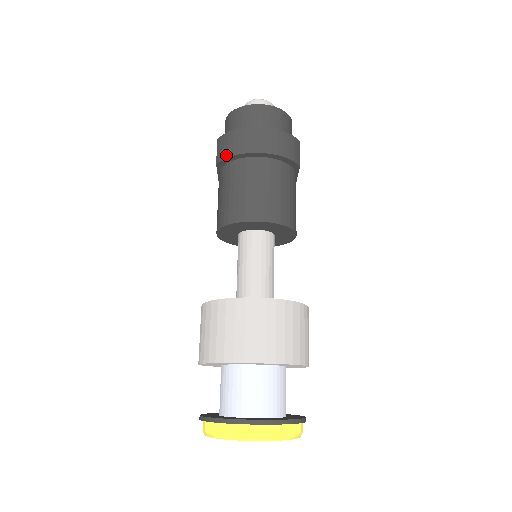
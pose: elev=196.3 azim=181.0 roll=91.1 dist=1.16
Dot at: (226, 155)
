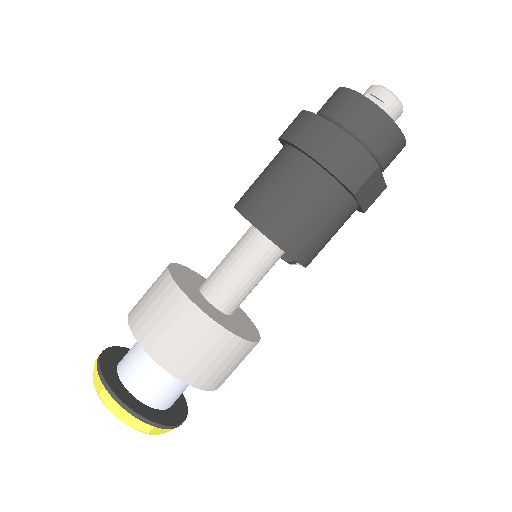
Dot at: (284, 135)
